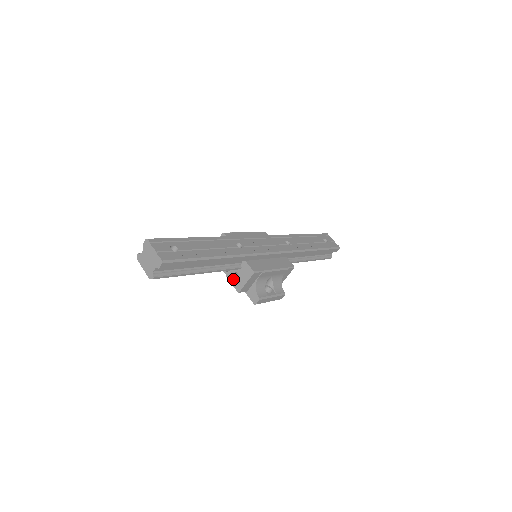
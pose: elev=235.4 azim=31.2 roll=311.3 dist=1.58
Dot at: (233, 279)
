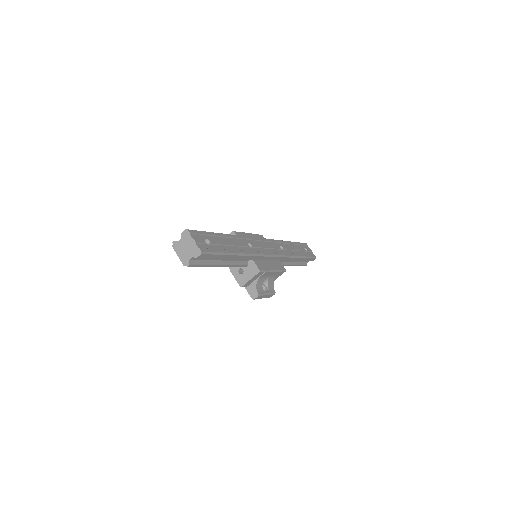
Dot at: (237, 274)
